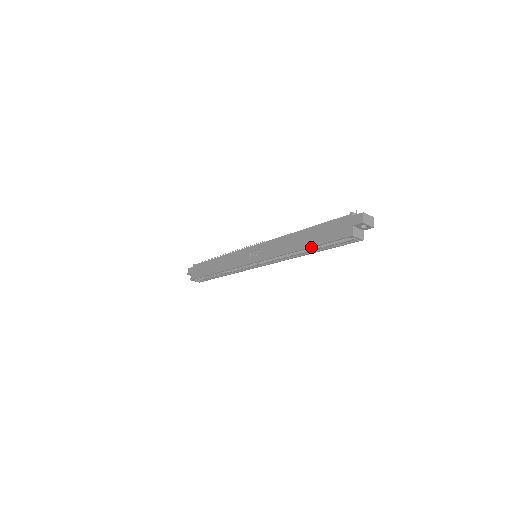
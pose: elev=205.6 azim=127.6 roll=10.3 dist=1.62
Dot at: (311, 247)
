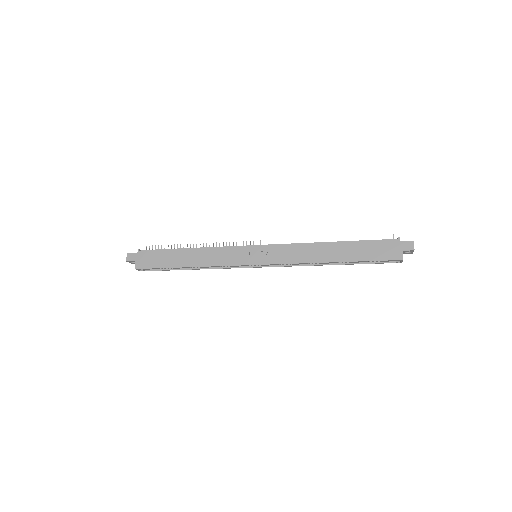
Dot at: occluded
